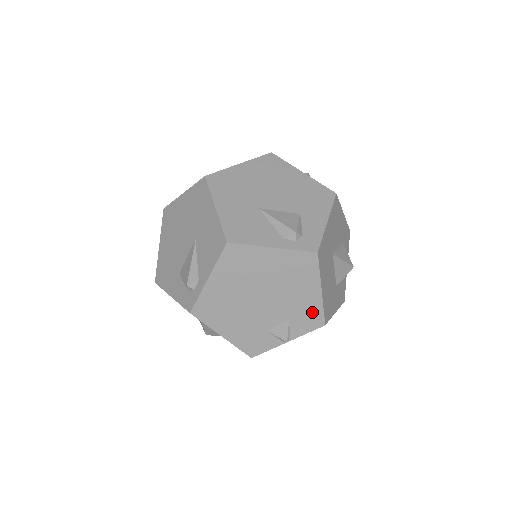
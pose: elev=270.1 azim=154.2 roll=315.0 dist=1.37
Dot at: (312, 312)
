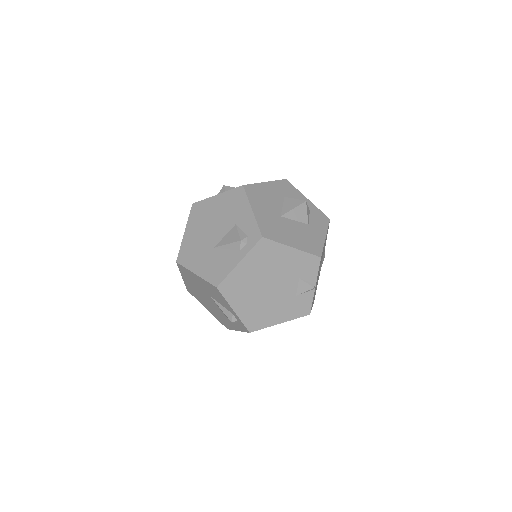
Dot at: (304, 261)
